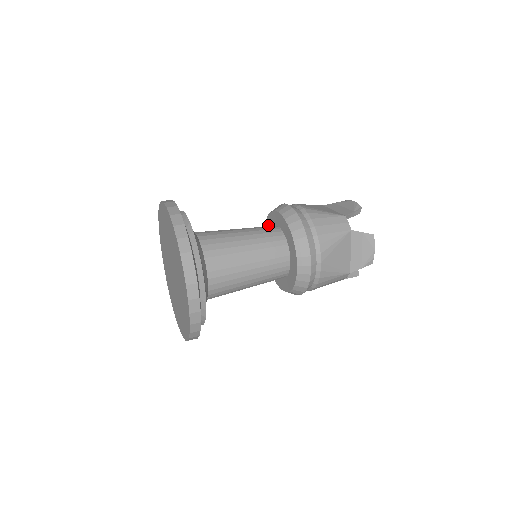
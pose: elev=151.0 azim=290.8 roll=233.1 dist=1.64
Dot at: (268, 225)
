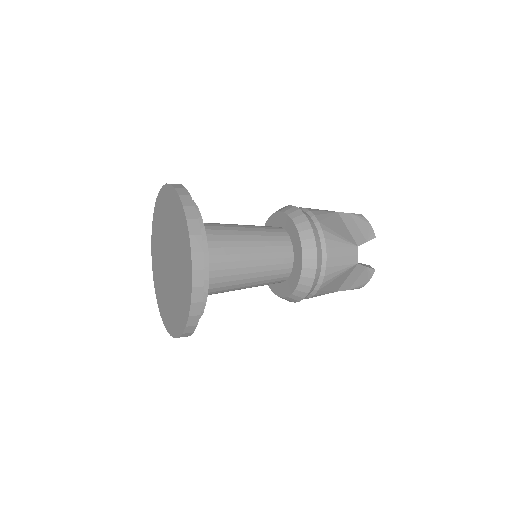
Dot at: occluded
